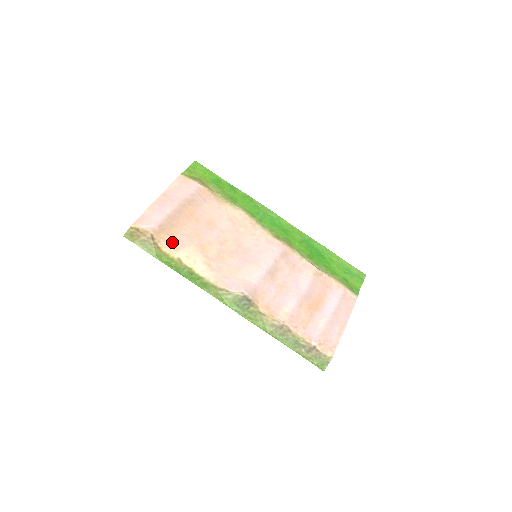
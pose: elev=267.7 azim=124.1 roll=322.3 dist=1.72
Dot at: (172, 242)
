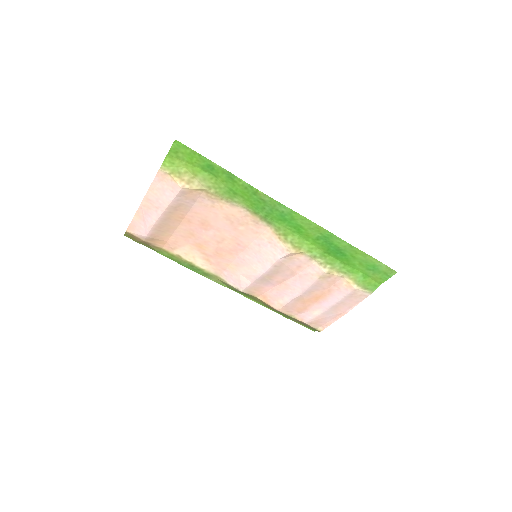
Dot at: (168, 243)
